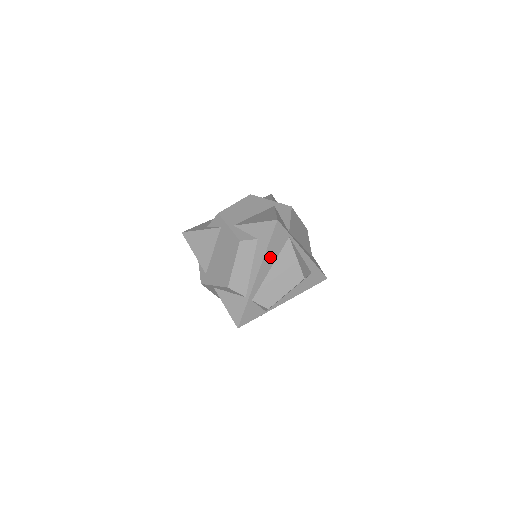
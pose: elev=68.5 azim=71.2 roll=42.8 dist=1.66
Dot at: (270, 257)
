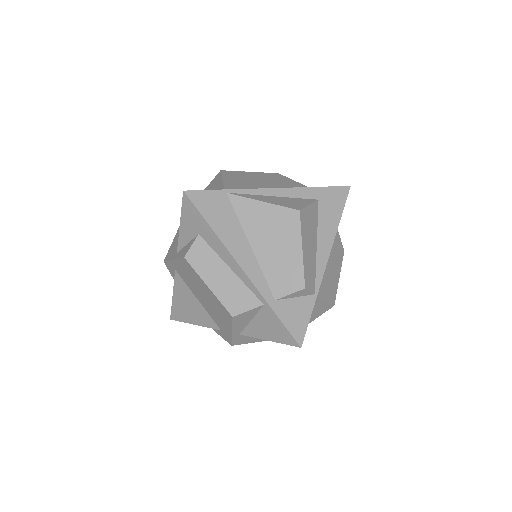
Dot at: (231, 235)
